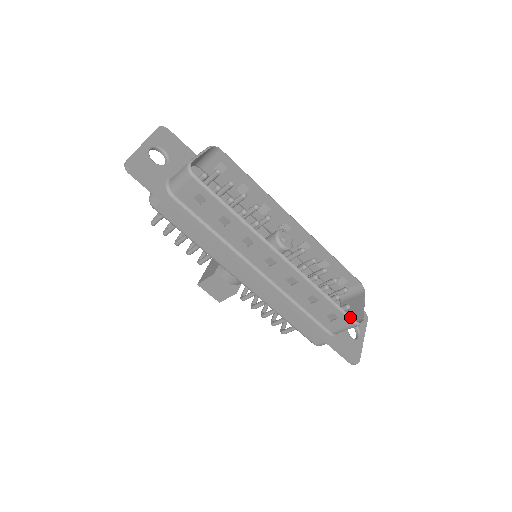
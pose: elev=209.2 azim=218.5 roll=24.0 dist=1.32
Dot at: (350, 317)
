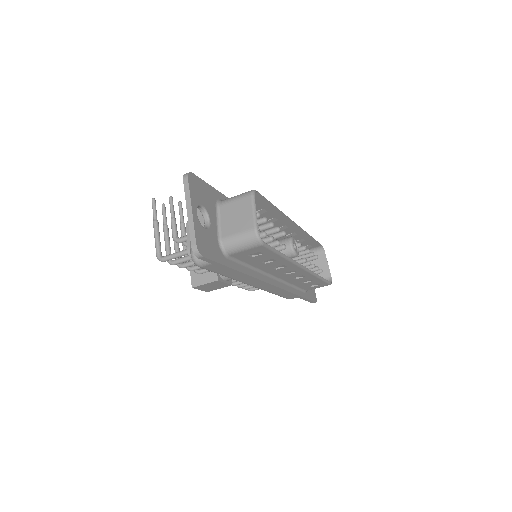
Dot at: (329, 282)
